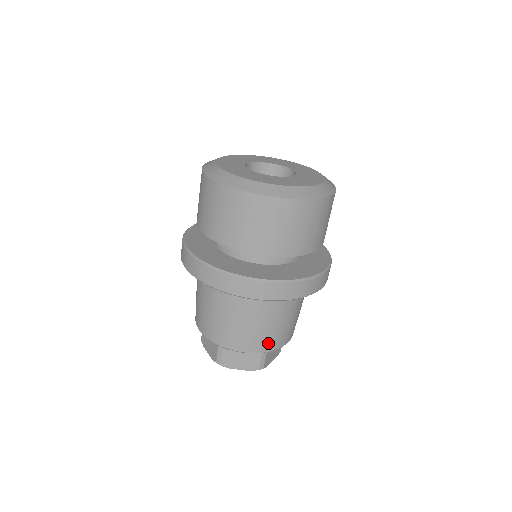
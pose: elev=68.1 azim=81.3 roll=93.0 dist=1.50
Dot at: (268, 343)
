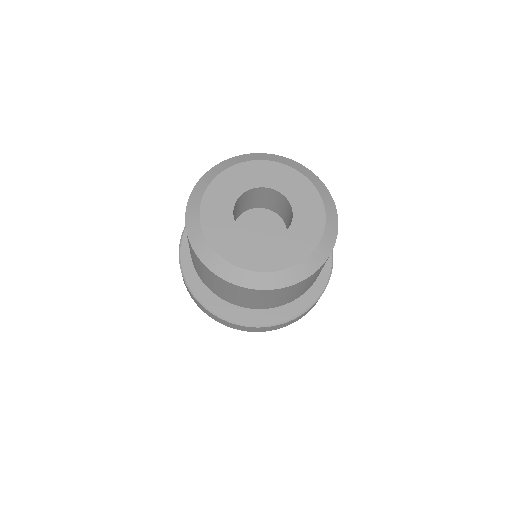
Dot at: occluded
